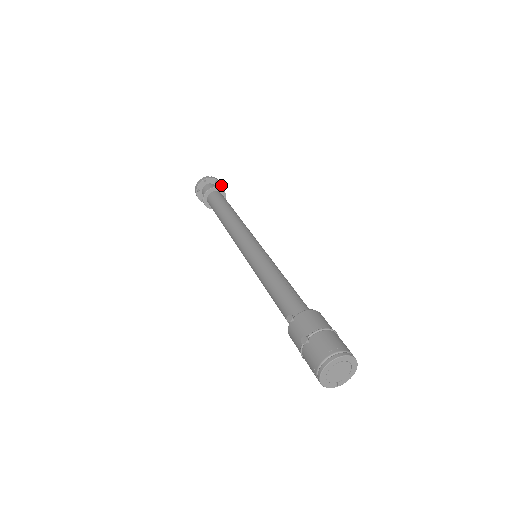
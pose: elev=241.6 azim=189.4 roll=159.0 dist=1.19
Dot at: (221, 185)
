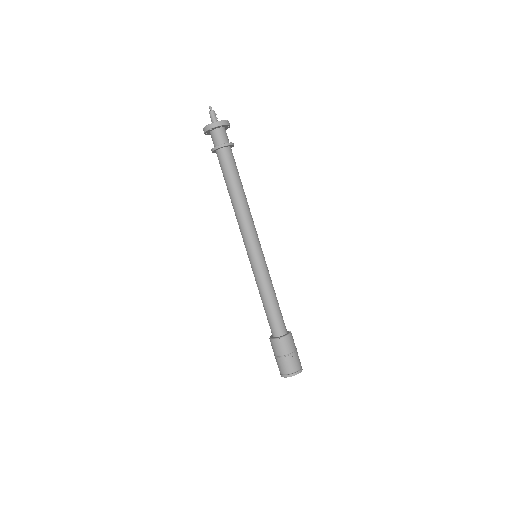
Dot at: occluded
